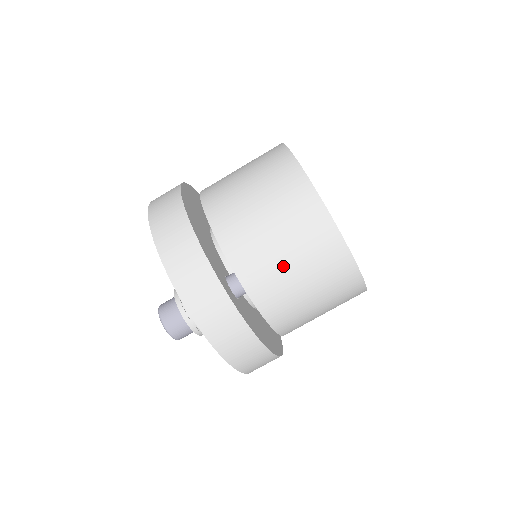
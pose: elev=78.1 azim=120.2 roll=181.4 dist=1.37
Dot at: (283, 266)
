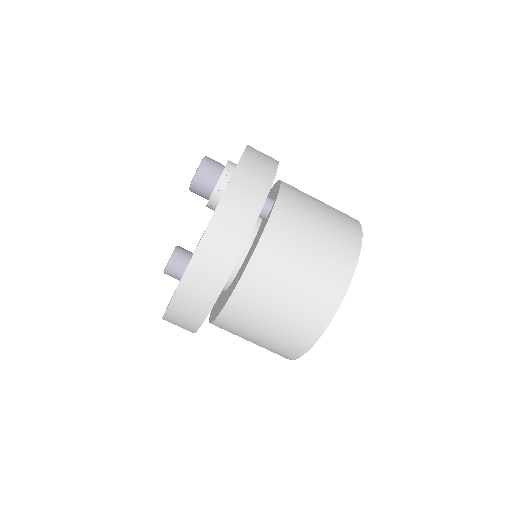
Dot at: (312, 218)
